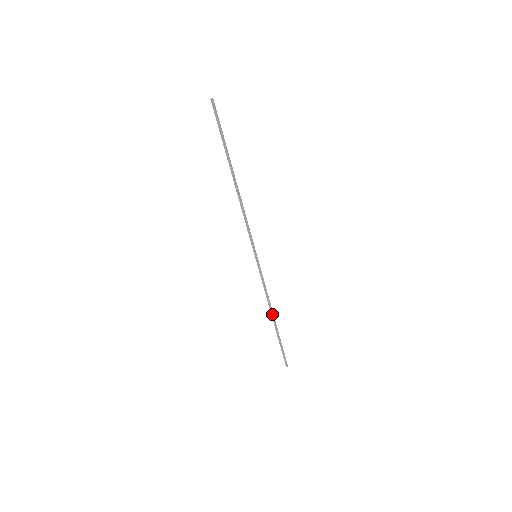
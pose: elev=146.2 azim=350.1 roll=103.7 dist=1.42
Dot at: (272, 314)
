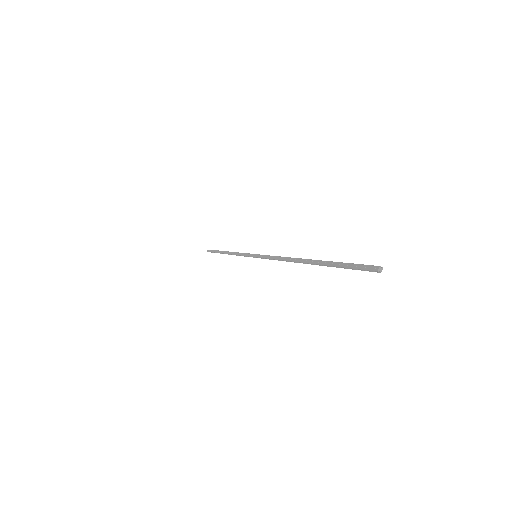
Dot at: (228, 254)
